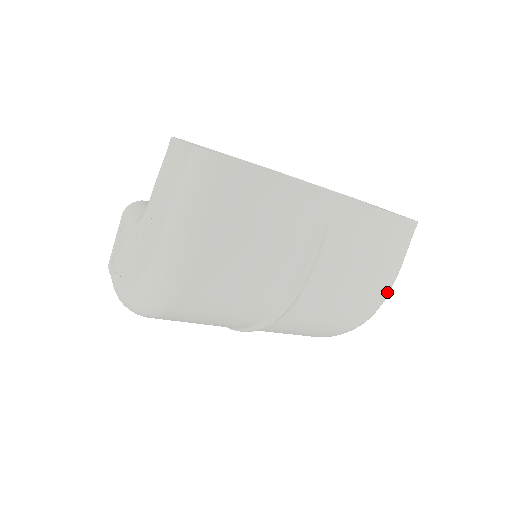
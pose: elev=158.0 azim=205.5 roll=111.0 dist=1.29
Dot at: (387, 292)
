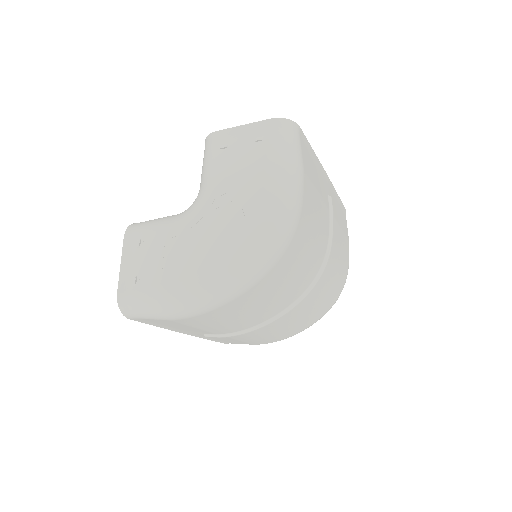
Dot at: occluded
